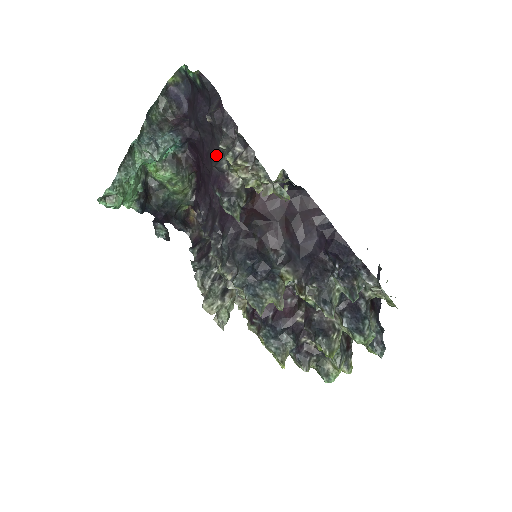
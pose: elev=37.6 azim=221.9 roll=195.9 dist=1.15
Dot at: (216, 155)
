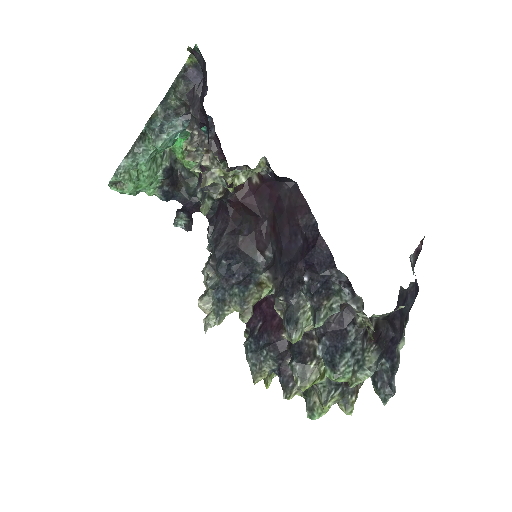
Dot at: occluded
